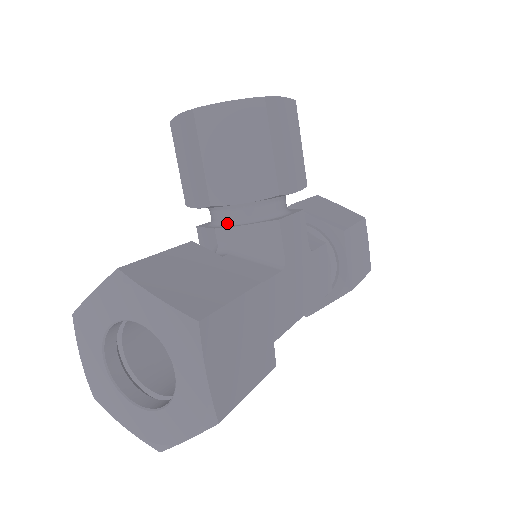
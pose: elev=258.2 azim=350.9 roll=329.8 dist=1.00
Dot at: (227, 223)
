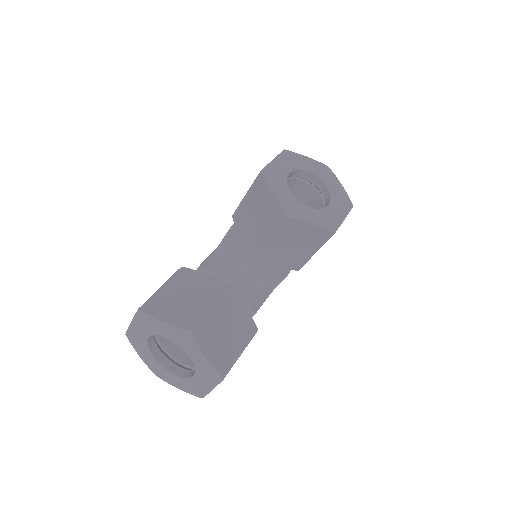
Dot at: occluded
